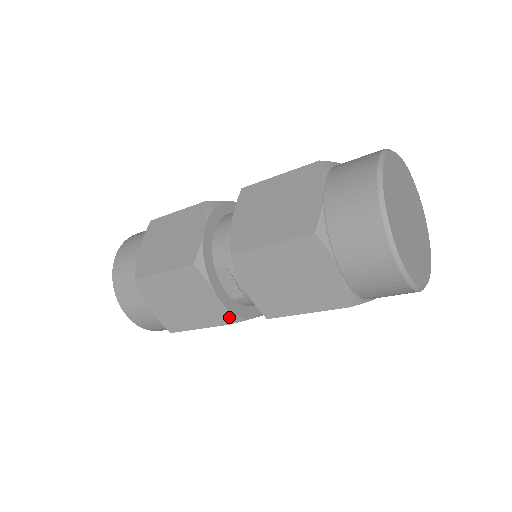
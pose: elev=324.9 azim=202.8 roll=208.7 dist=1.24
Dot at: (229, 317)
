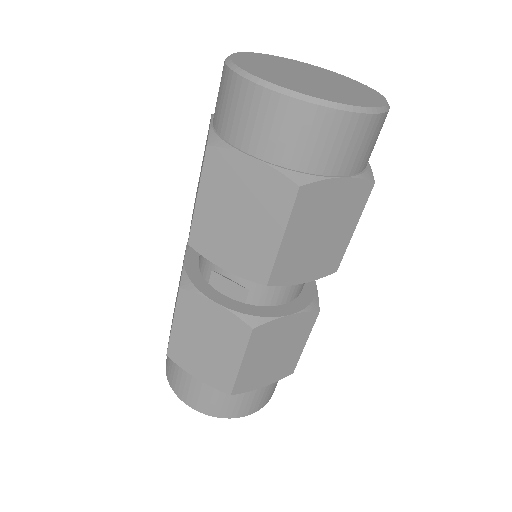
Dot at: (247, 321)
